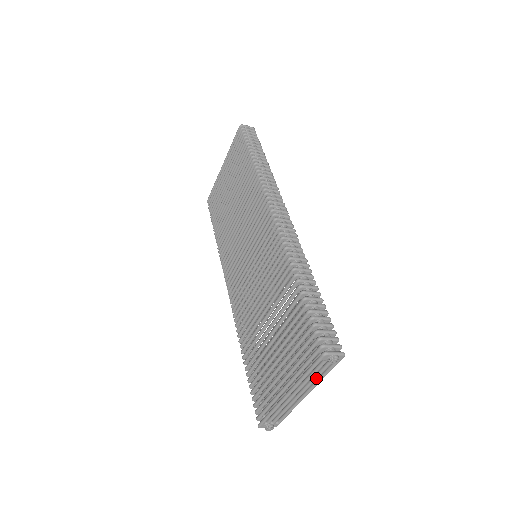
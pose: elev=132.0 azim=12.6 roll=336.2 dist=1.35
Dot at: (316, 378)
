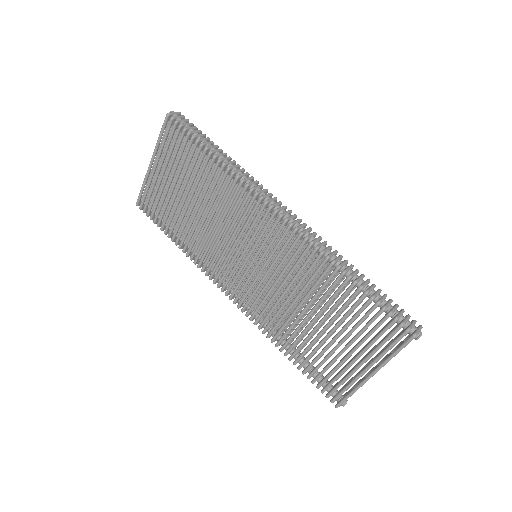
Dot at: occluded
